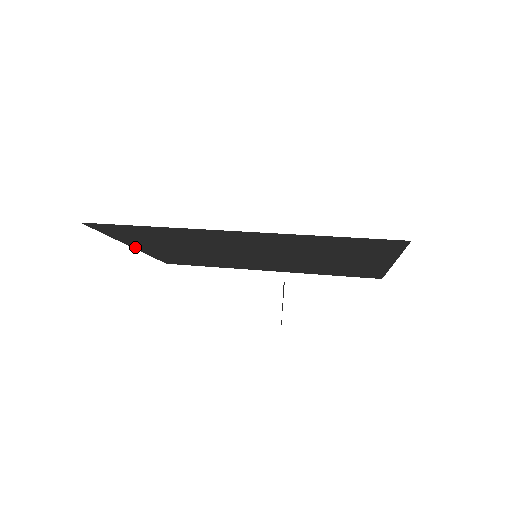
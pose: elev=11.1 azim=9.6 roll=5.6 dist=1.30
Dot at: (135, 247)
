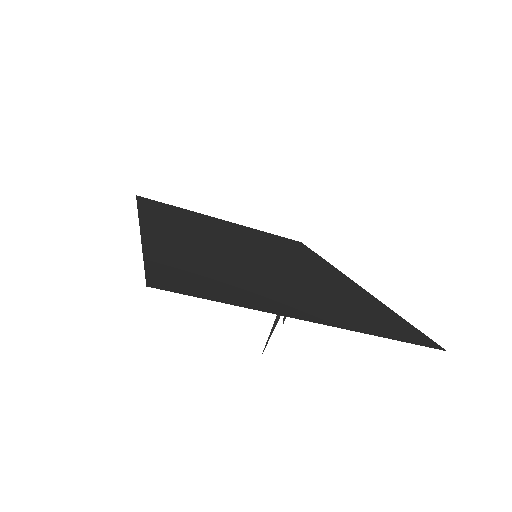
Dot at: (224, 220)
